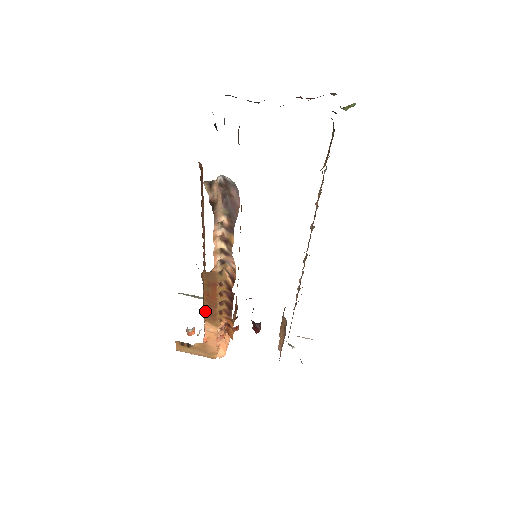
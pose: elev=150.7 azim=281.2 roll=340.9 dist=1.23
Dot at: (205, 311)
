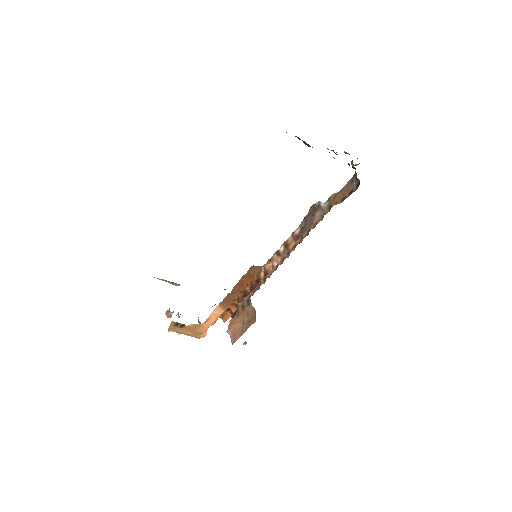
Dot at: (225, 297)
